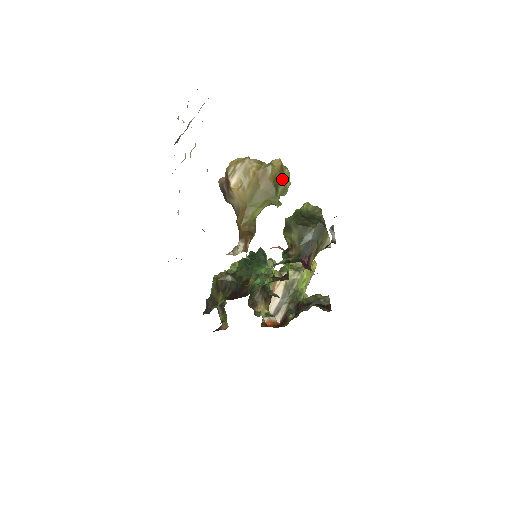
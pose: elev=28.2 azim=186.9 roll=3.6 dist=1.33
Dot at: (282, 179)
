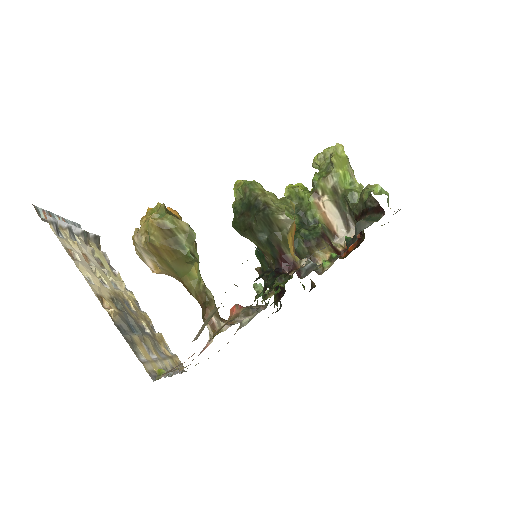
Dot at: (174, 232)
